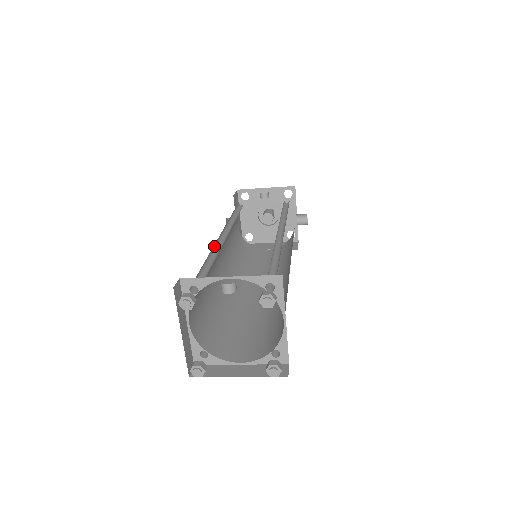
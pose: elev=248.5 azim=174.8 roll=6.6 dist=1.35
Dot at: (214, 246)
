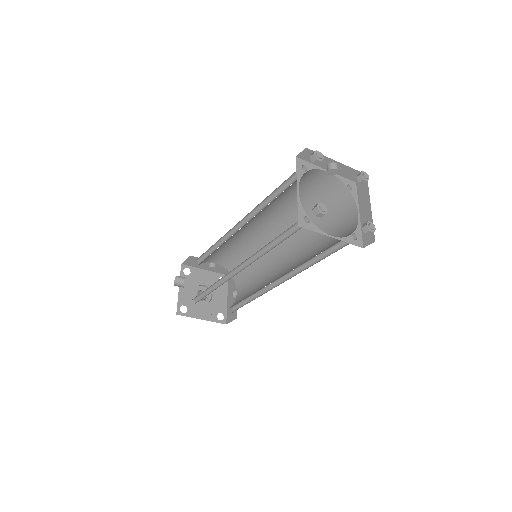
Dot at: occluded
